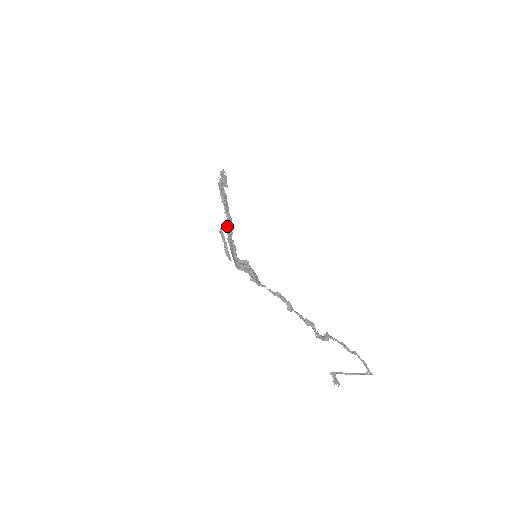
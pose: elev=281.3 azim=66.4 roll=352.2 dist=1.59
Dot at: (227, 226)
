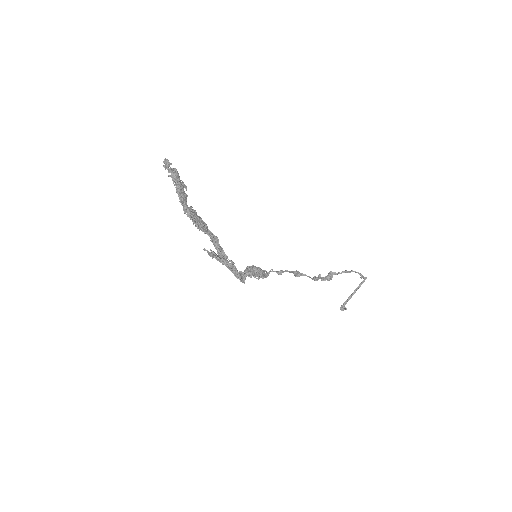
Dot at: (218, 253)
